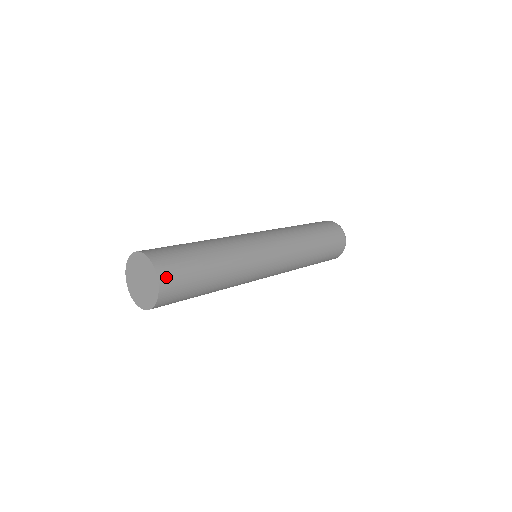
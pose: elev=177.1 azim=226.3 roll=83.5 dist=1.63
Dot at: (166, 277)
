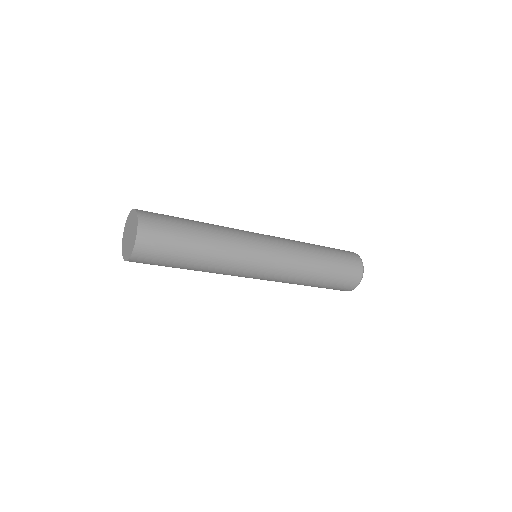
Dot at: (146, 222)
